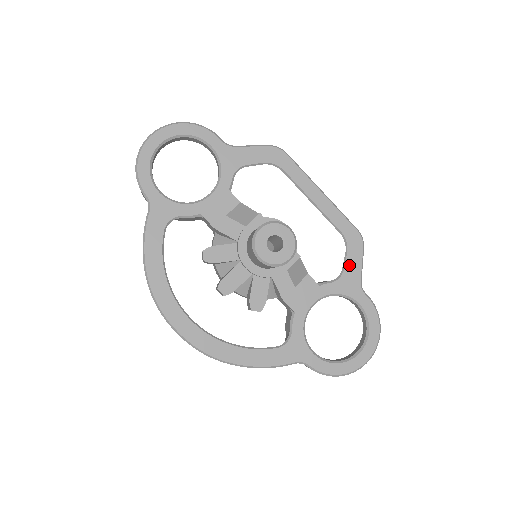
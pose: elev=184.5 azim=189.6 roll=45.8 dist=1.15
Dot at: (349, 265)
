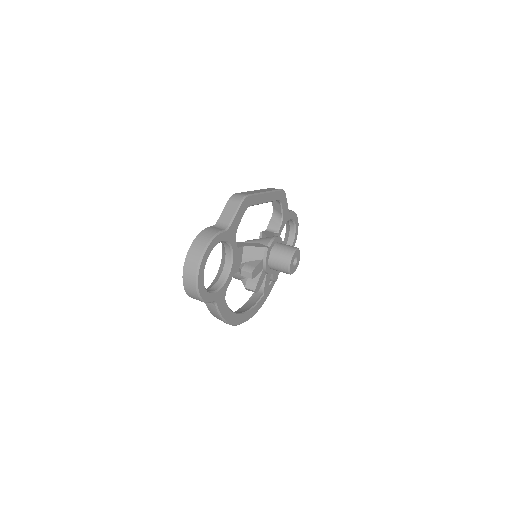
Dot at: (284, 209)
